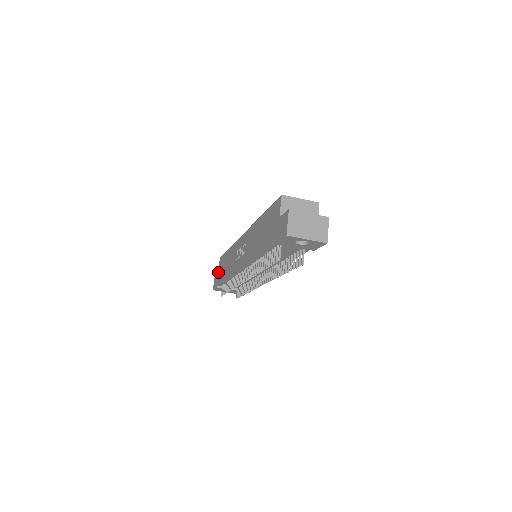
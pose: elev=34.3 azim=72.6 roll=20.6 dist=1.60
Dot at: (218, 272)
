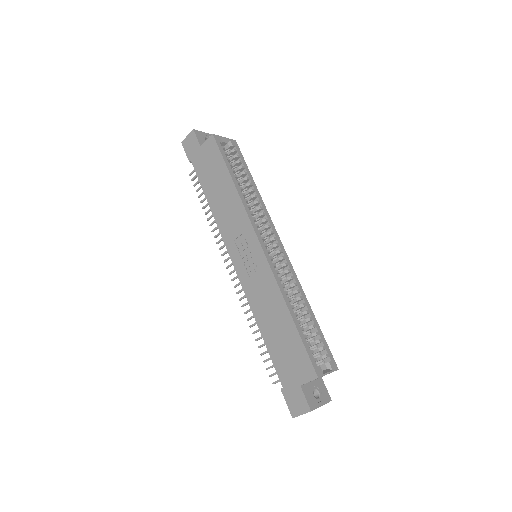
Dot at: (201, 150)
